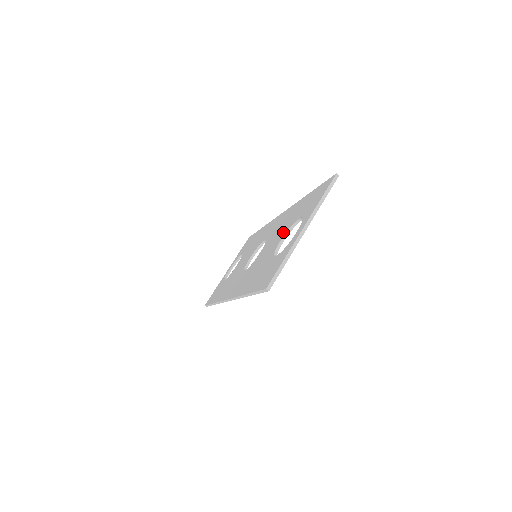
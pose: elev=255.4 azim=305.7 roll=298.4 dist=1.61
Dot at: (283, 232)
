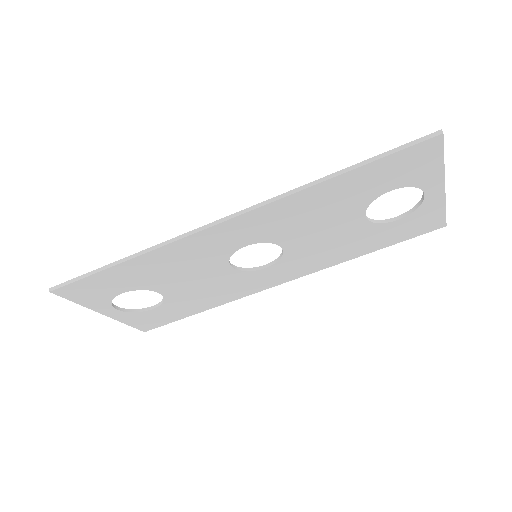
Dot at: occluded
